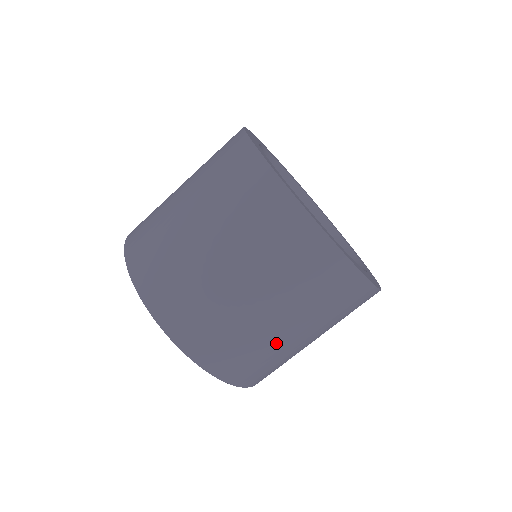
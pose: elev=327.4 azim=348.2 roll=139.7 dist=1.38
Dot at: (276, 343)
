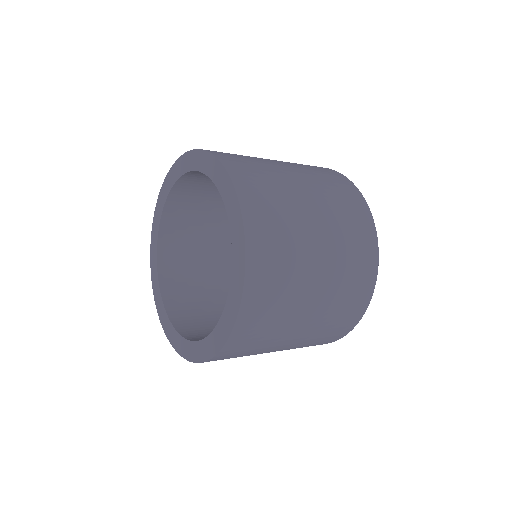
Dot at: (303, 269)
